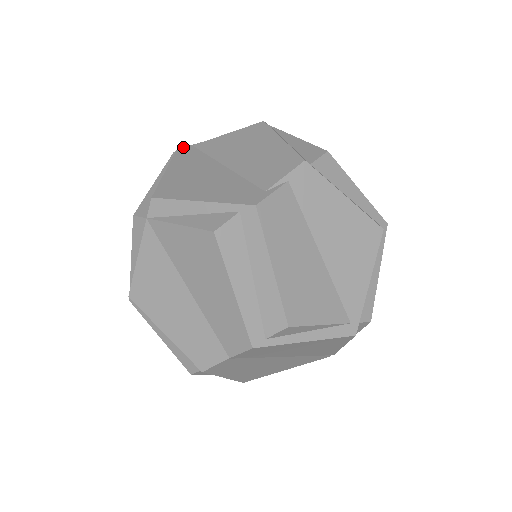
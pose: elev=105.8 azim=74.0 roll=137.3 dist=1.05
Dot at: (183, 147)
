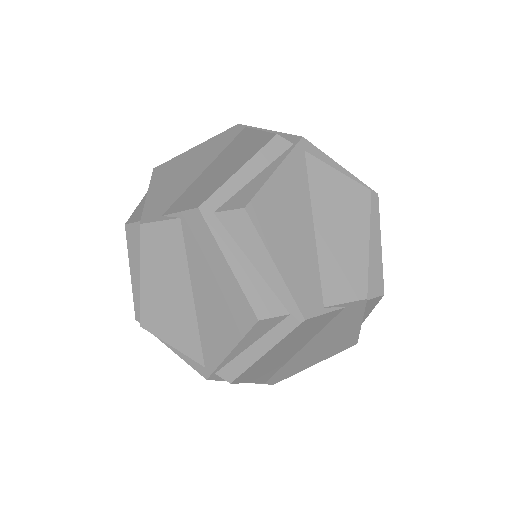
Dot at: (241, 125)
